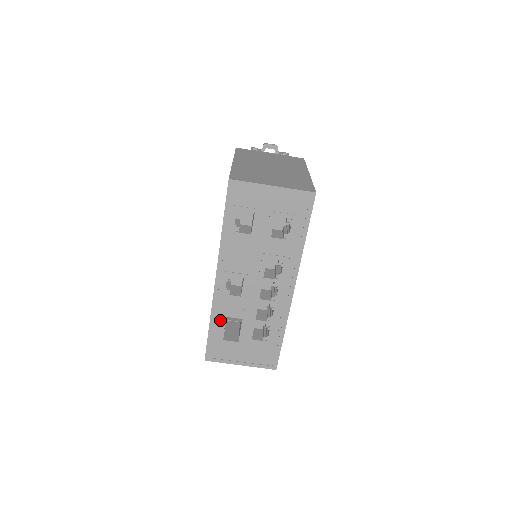
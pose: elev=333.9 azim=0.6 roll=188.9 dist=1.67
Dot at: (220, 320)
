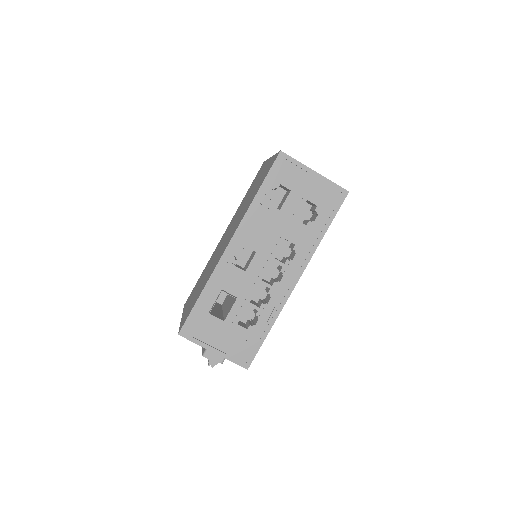
Dot at: (214, 291)
